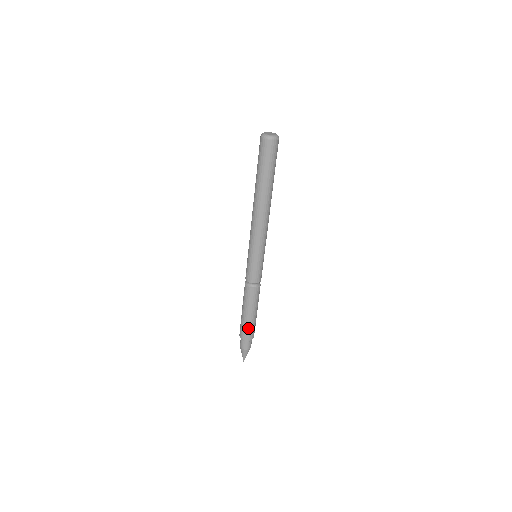
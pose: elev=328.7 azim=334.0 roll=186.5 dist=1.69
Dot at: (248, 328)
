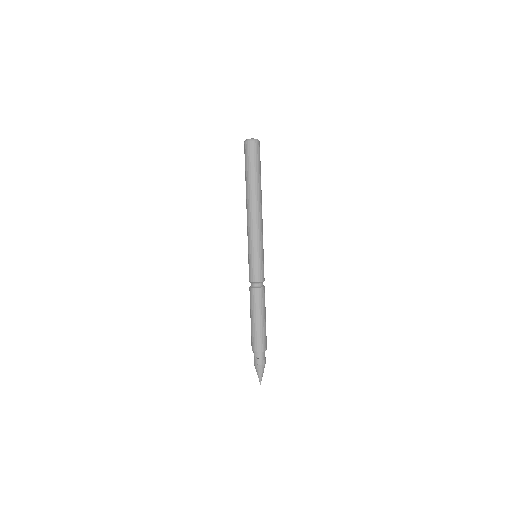
Dot at: (254, 336)
